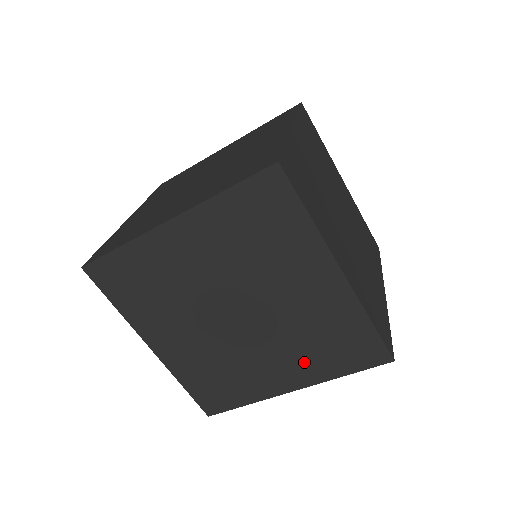
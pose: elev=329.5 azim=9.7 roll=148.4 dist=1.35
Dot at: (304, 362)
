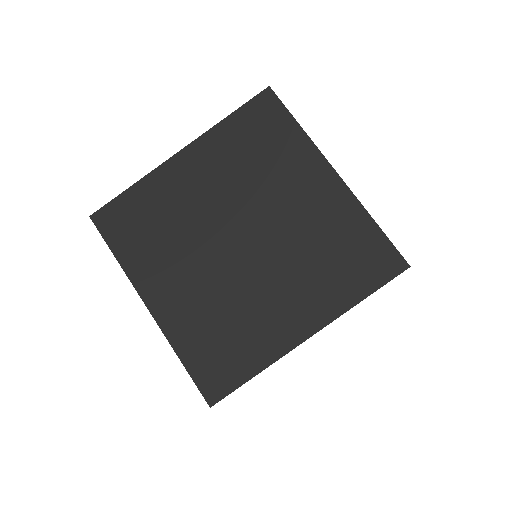
Dot at: occluded
